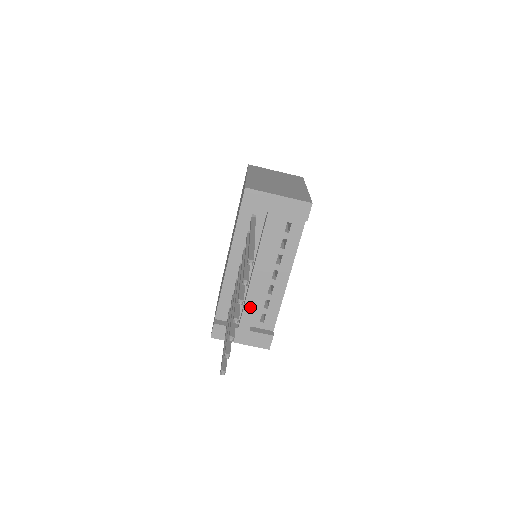
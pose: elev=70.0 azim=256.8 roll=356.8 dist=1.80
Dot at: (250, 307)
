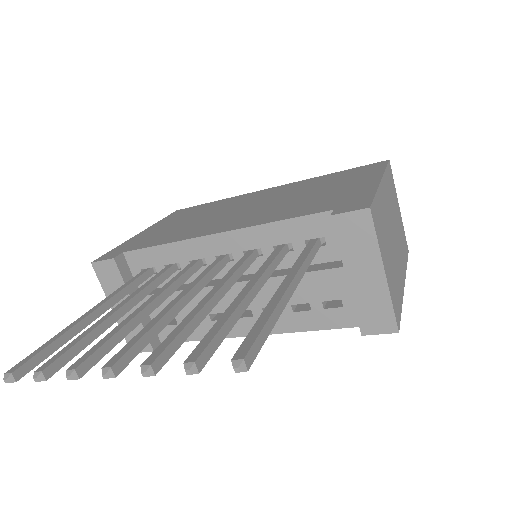
Dot at: occluded
